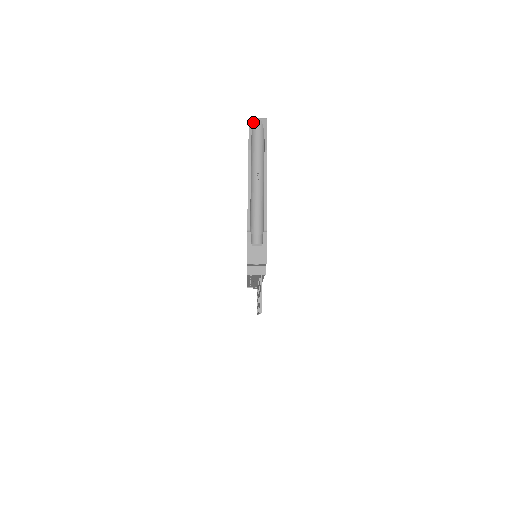
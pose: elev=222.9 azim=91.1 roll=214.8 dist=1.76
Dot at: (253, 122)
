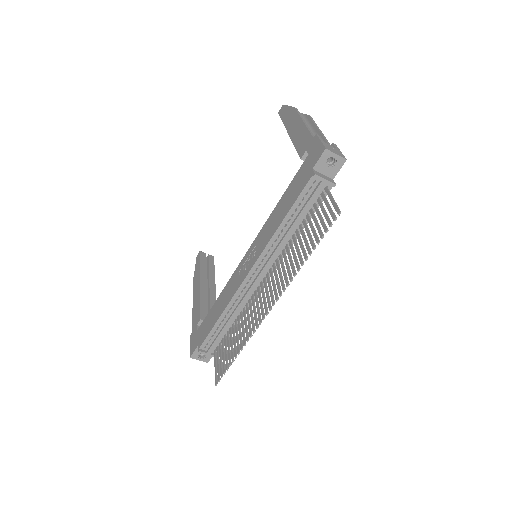
Dot at: occluded
